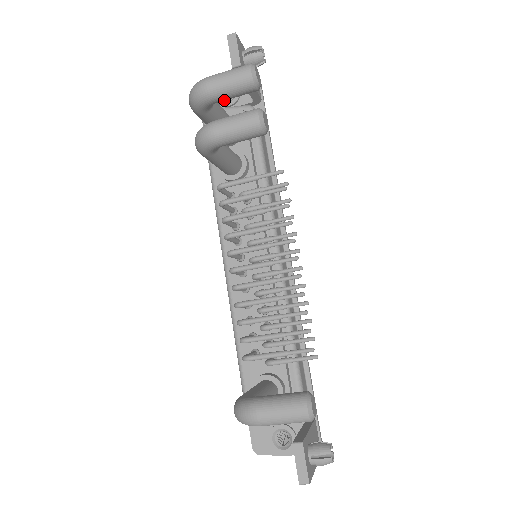
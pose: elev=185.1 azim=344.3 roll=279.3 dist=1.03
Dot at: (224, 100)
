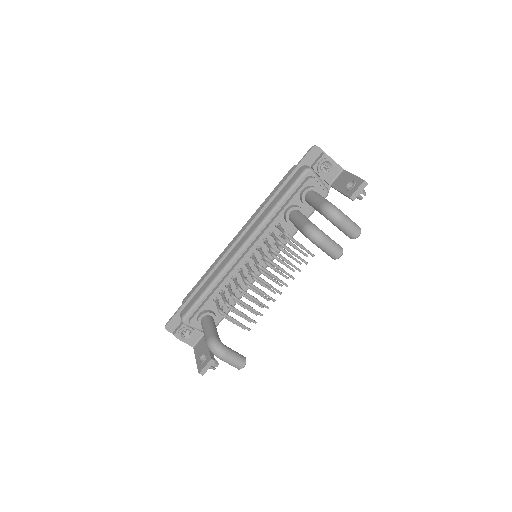
Dot at: (336, 226)
